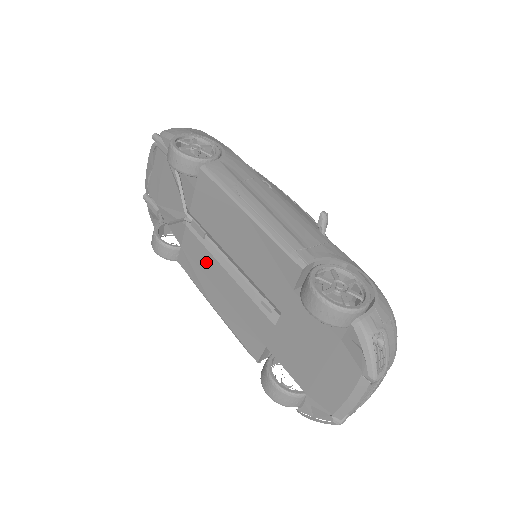
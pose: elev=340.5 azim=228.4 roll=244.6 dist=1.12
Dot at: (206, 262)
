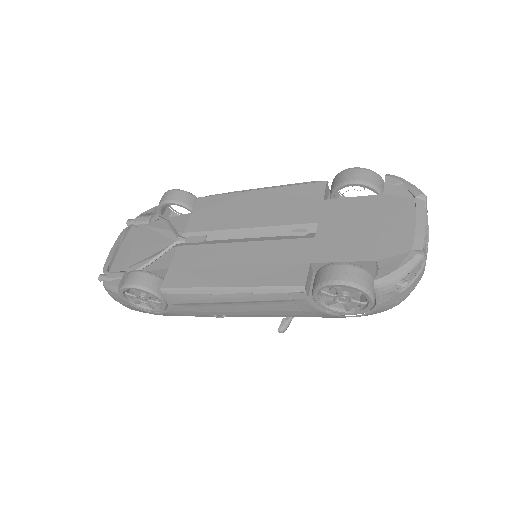
Dot at: (211, 254)
